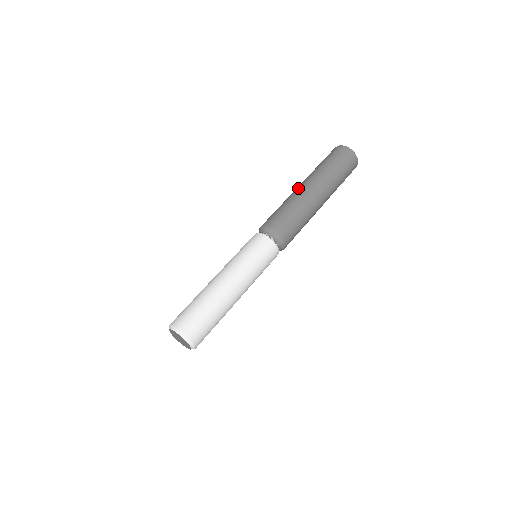
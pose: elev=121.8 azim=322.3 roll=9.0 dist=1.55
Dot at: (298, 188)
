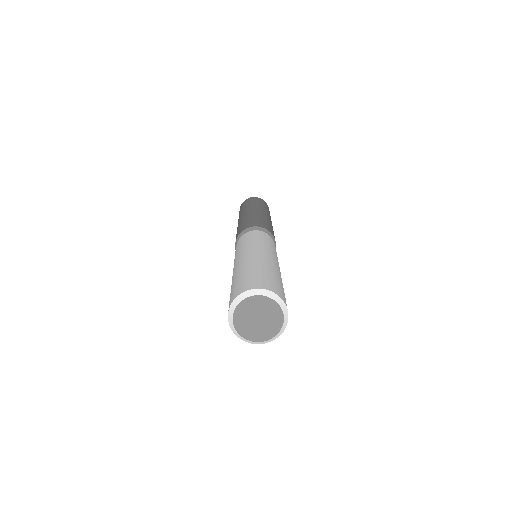
Dot at: occluded
